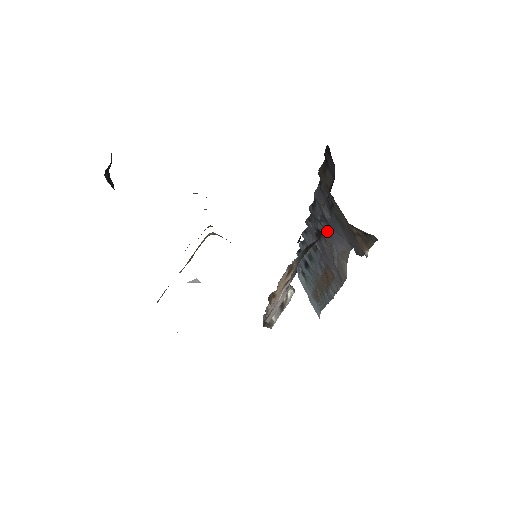
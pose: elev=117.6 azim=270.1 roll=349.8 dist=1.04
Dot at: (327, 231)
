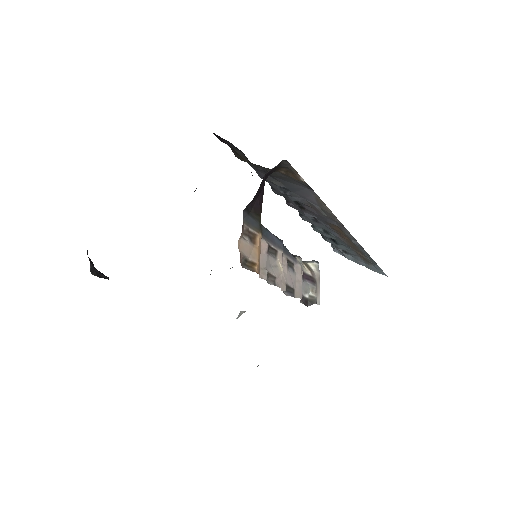
Dot at: (296, 196)
